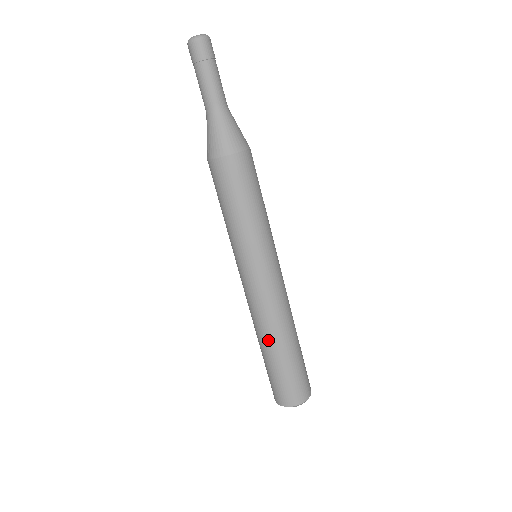
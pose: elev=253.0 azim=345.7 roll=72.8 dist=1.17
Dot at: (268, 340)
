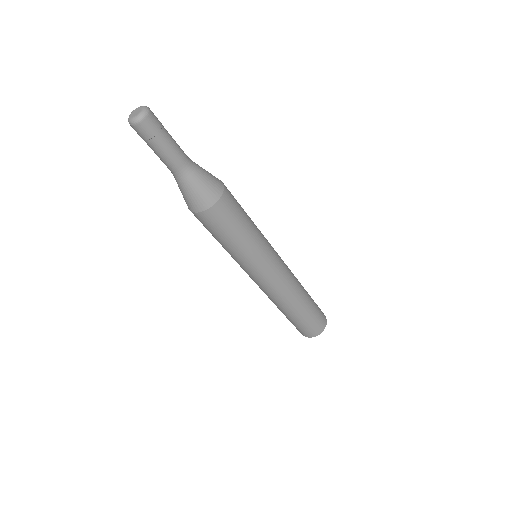
Dot at: (297, 303)
